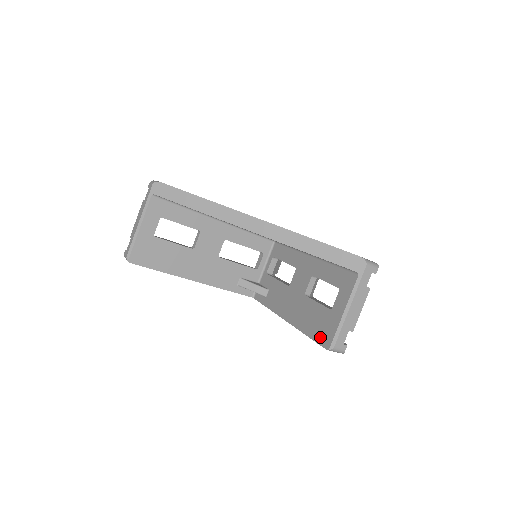
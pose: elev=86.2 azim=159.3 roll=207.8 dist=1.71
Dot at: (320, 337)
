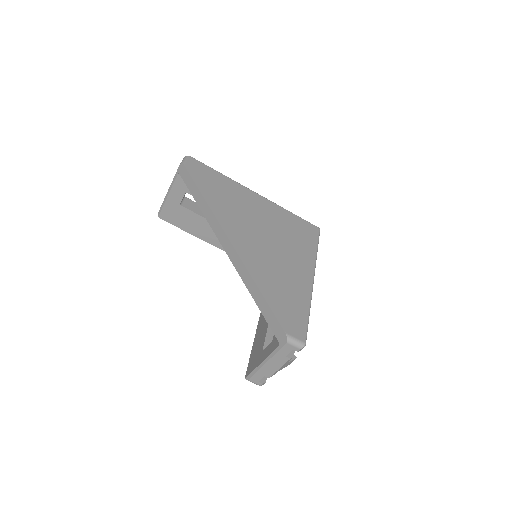
Dot at: (250, 362)
